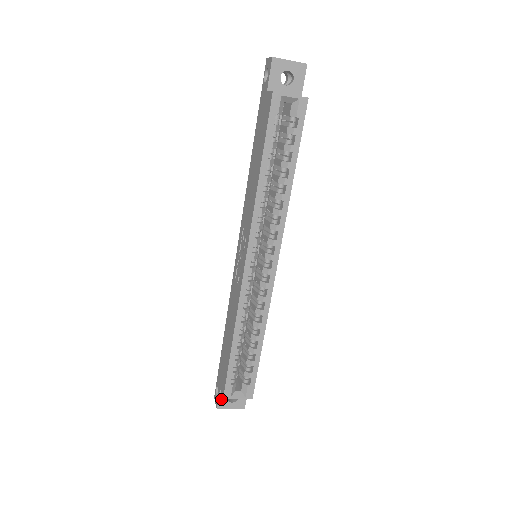
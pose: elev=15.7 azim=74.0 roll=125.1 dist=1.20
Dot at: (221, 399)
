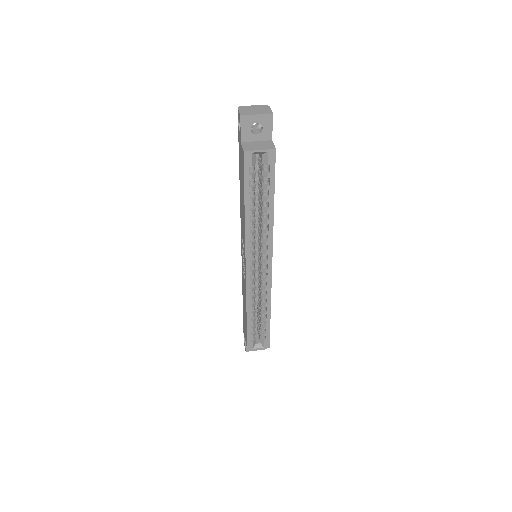
Dot at: occluded
